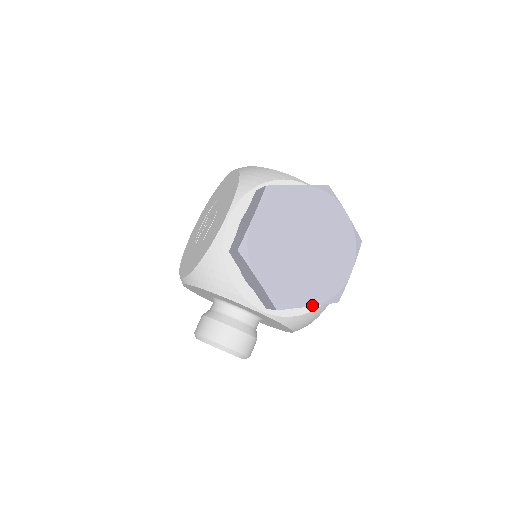
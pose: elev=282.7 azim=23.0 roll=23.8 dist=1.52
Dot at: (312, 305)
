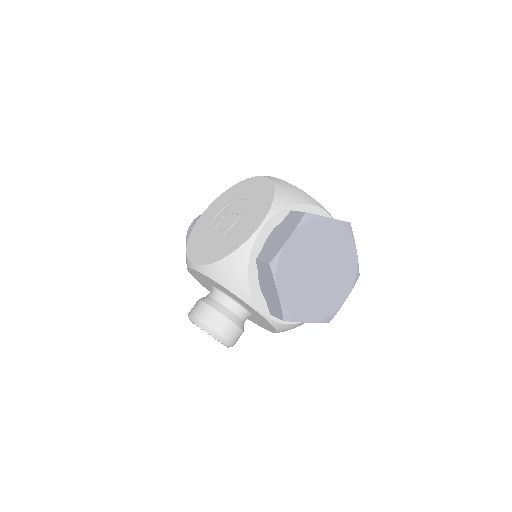
Dot at: (311, 322)
